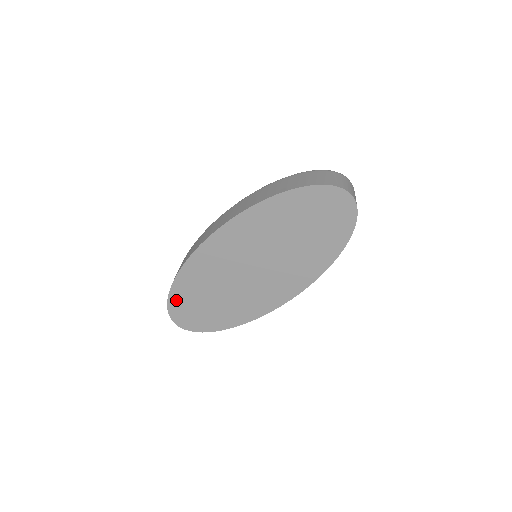
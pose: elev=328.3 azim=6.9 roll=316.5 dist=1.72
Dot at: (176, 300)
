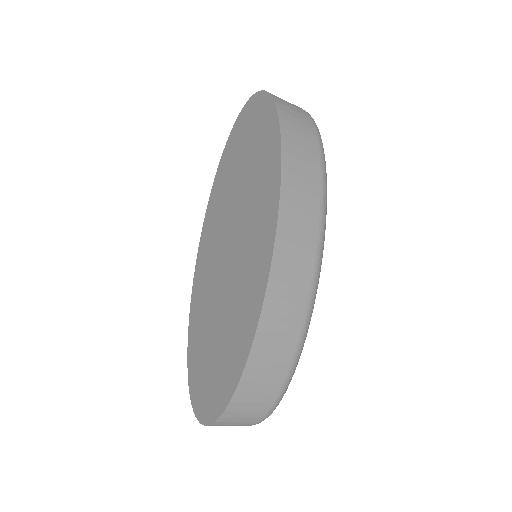
Dot at: (194, 378)
